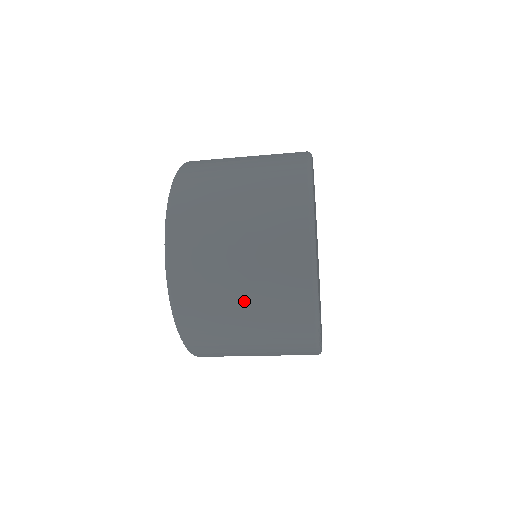
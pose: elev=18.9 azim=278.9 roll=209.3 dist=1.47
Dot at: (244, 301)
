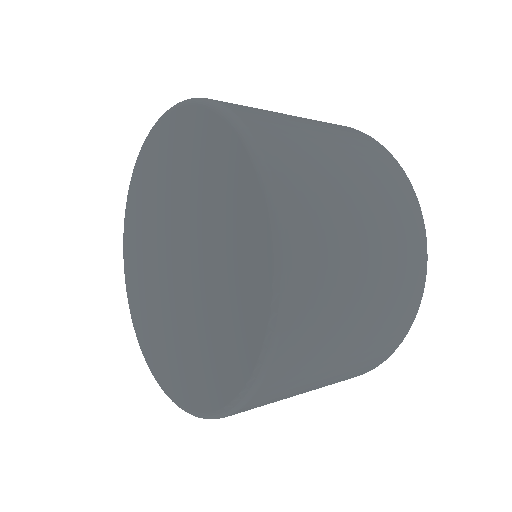
Dot at: (362, 206)
